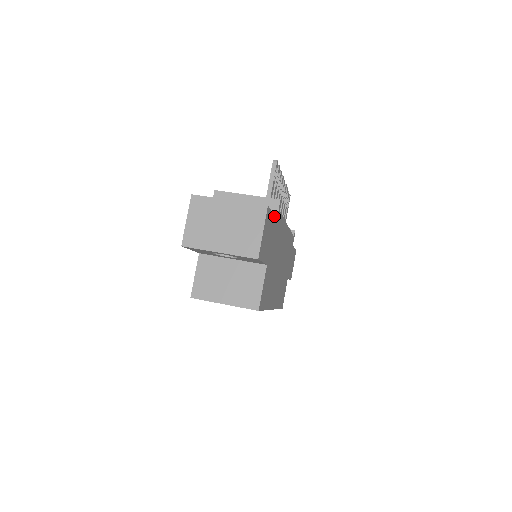
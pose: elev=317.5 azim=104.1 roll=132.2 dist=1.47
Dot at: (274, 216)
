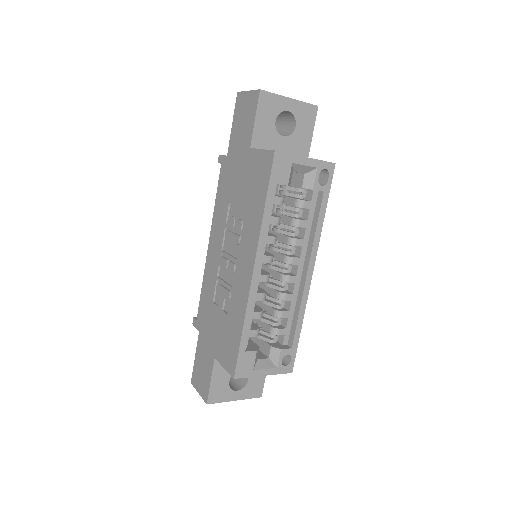
Dot at: occluded
